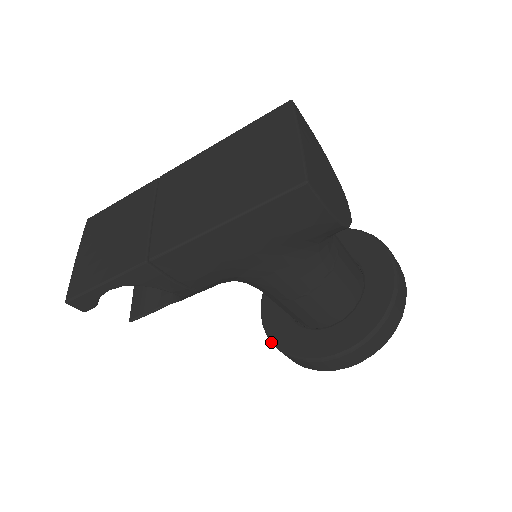
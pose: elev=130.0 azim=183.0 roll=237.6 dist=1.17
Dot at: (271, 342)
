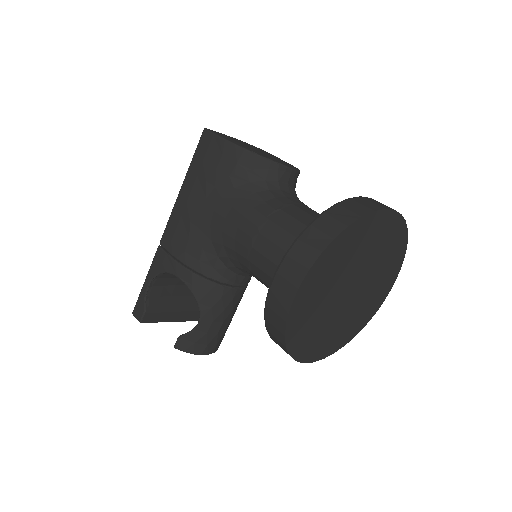
Dot at: occluded
